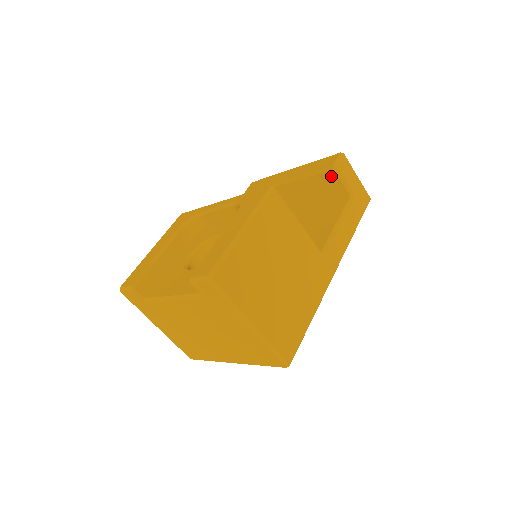
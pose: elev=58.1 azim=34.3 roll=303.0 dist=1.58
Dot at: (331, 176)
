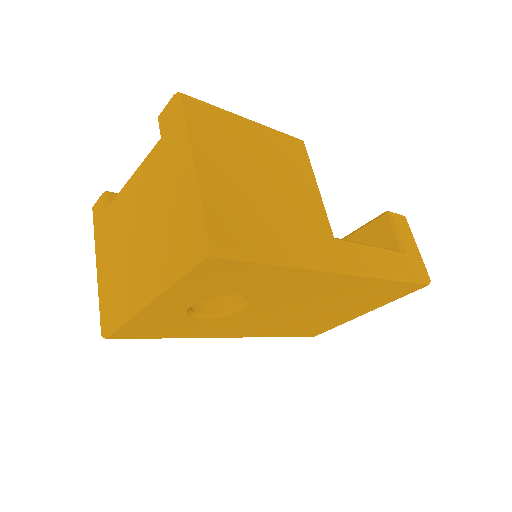
Dot at: (382, 224)
